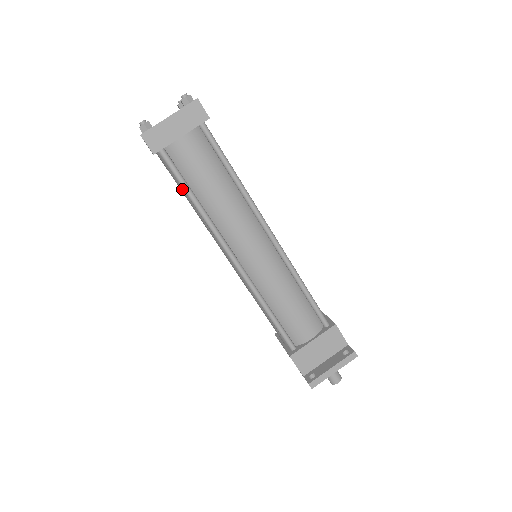
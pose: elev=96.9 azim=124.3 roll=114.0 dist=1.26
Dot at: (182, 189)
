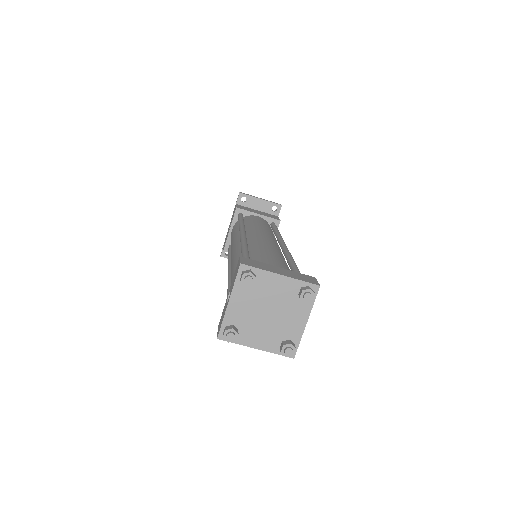
Dot at: occluded
